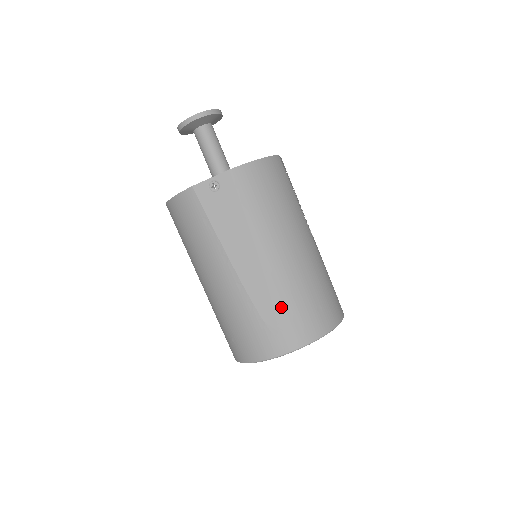
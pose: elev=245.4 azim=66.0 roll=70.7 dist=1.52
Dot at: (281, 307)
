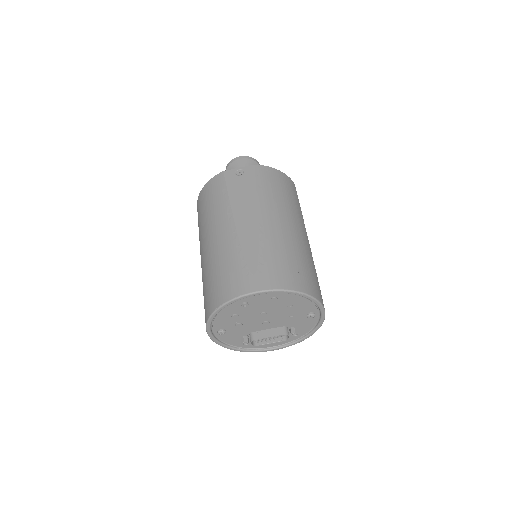
Dot at: (265, 254)
